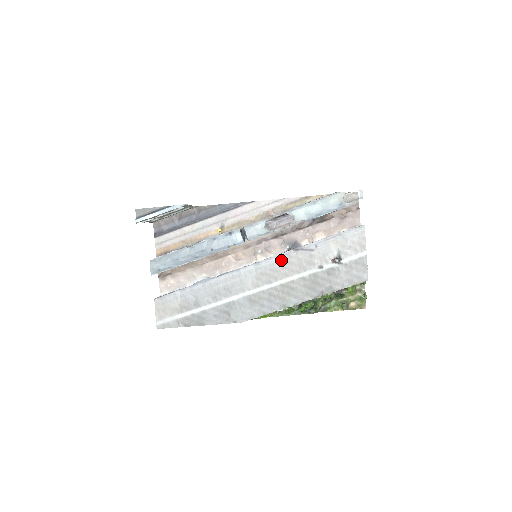
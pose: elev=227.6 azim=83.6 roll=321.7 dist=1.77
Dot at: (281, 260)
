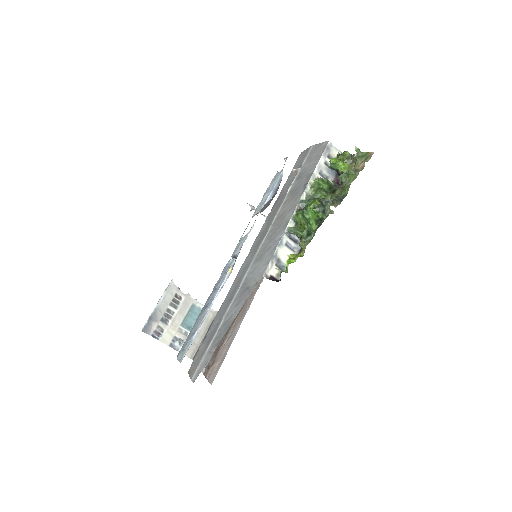
Dot at: (265, 225)
